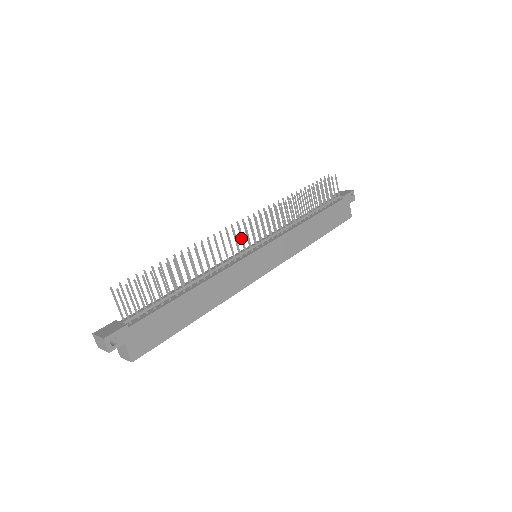
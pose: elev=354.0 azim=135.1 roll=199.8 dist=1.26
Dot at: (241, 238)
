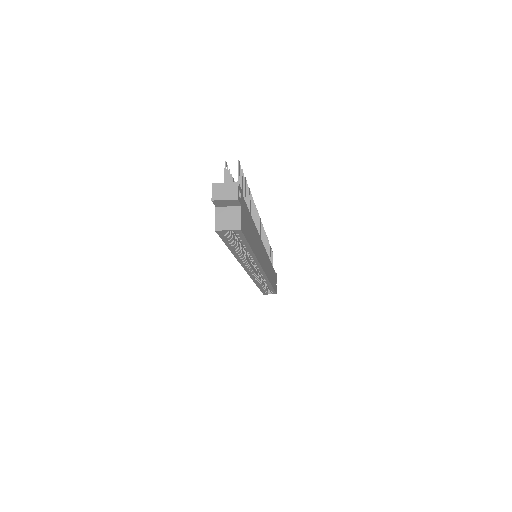
Dot at: occluded
